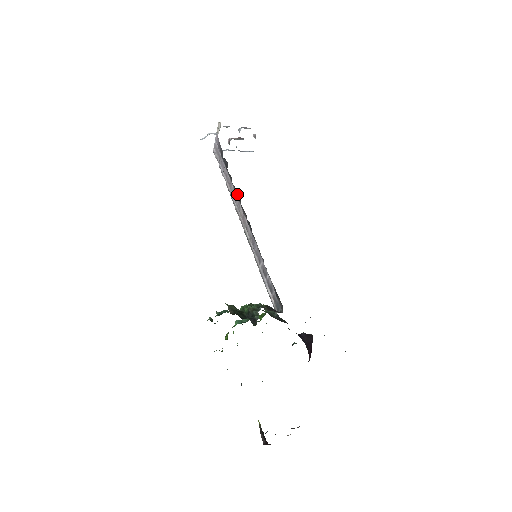
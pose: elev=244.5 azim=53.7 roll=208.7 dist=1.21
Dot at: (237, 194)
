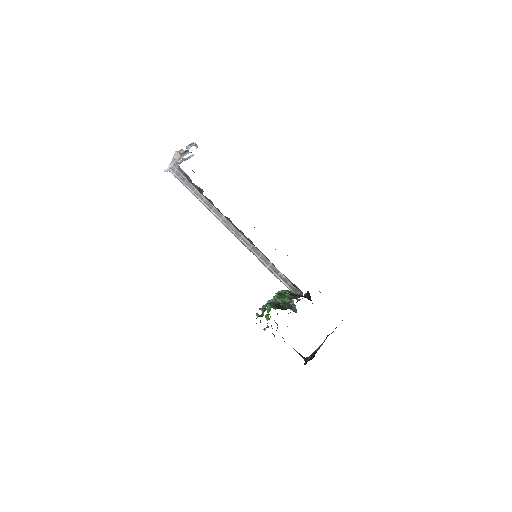
Dot at: (226, 217)
